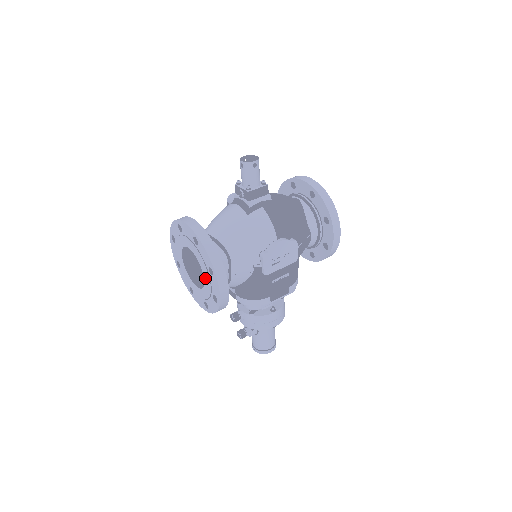
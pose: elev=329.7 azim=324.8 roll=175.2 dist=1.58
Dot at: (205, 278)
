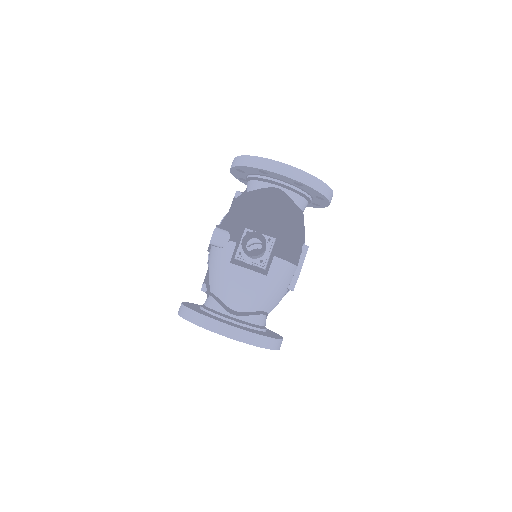
Dot at: occluded
